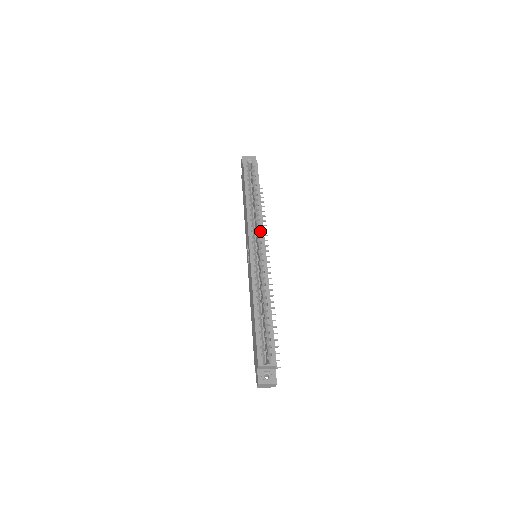
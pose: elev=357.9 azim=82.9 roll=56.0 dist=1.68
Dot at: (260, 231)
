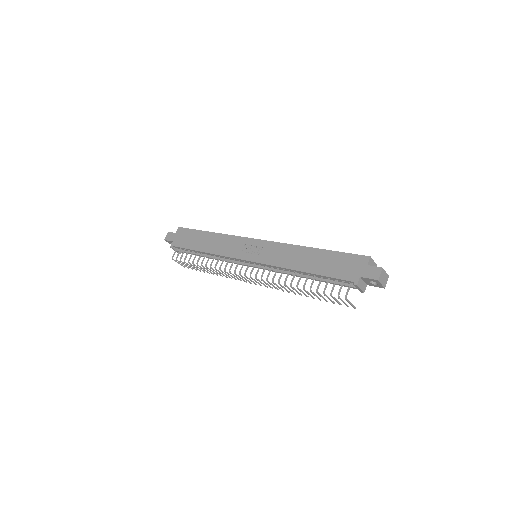
Dot at: occluded
